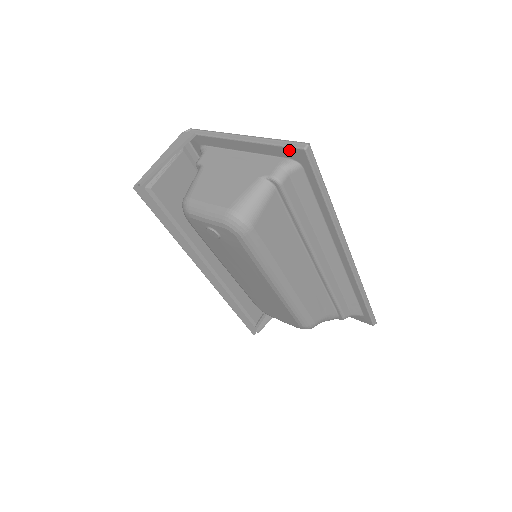
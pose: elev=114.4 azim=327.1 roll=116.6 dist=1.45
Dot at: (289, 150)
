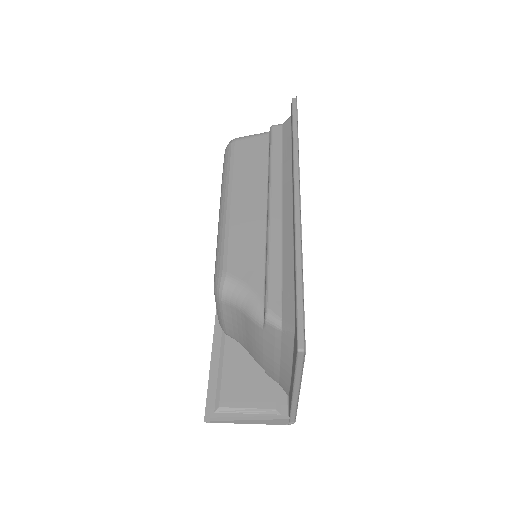
Dot at: occluded
